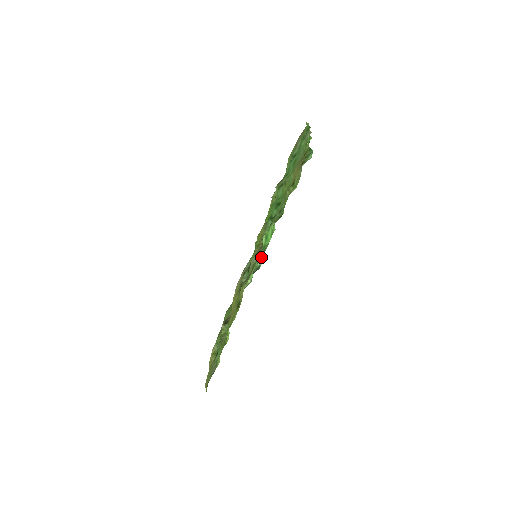
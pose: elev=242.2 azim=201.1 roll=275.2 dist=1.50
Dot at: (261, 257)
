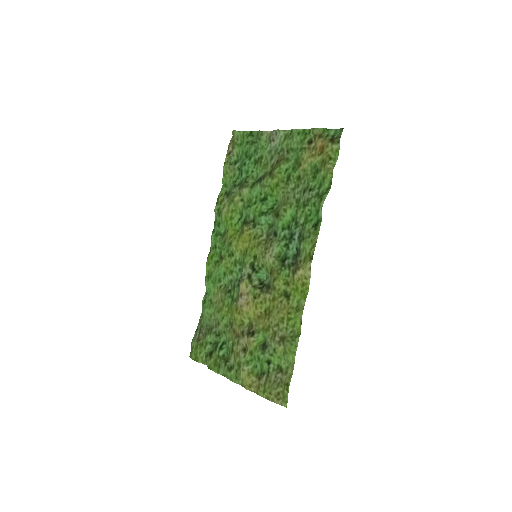
Dot at: (295, 241)
